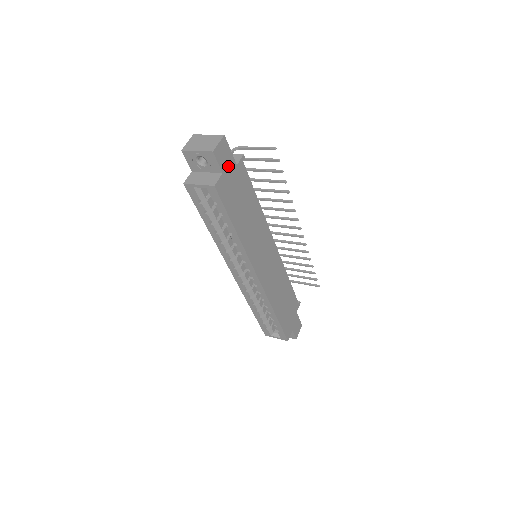
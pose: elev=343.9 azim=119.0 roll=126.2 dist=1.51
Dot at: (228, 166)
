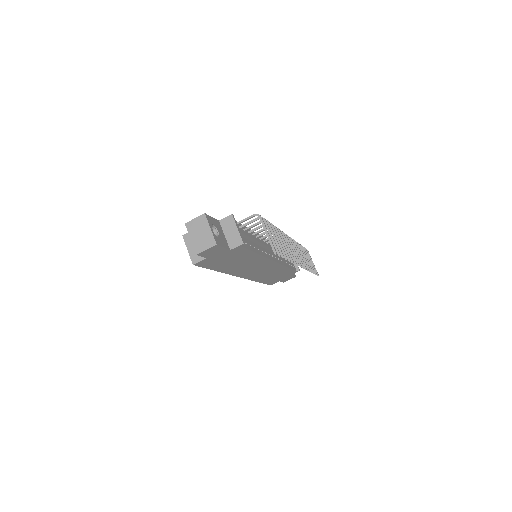
Dot at: (217, 253)
